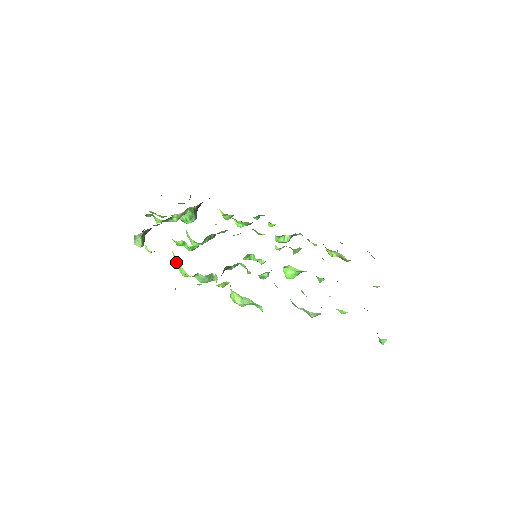
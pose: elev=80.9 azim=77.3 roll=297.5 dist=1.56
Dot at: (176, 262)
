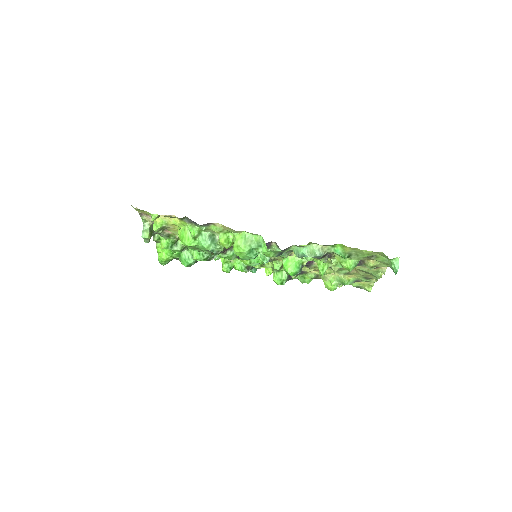
Dot at: (181, 233)
